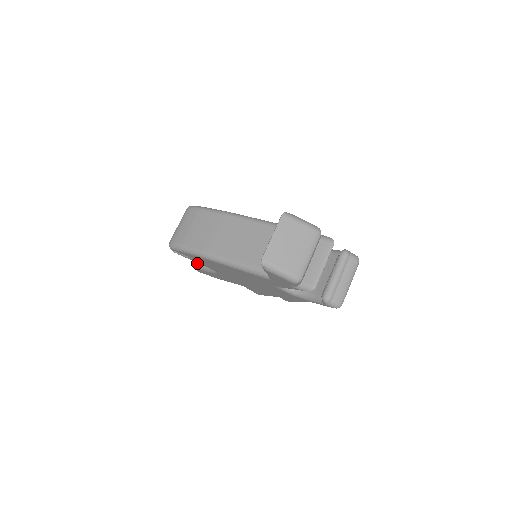
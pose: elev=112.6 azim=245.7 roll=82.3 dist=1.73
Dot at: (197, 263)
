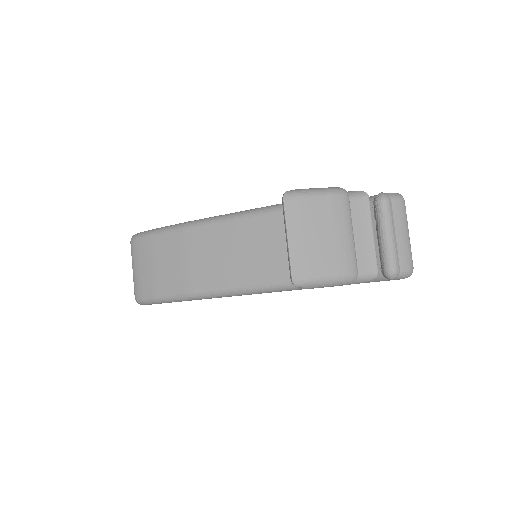
Dot at: occluded
